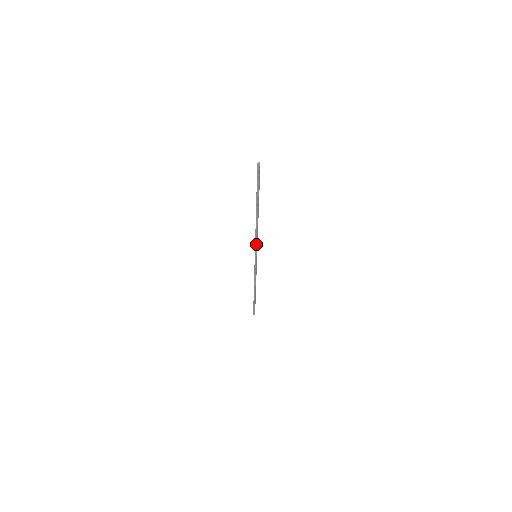
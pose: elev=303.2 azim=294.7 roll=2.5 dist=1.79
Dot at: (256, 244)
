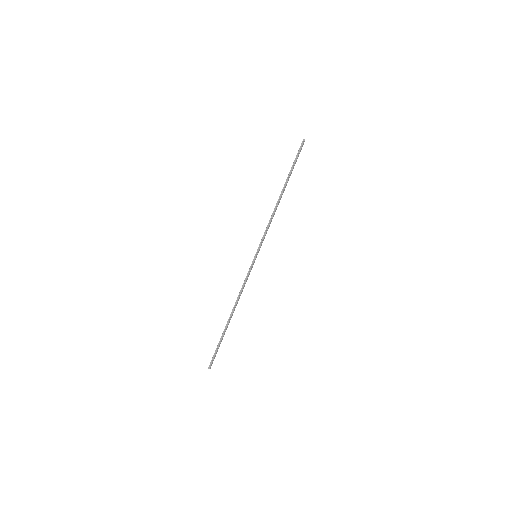
Dot at: (264, 236)
